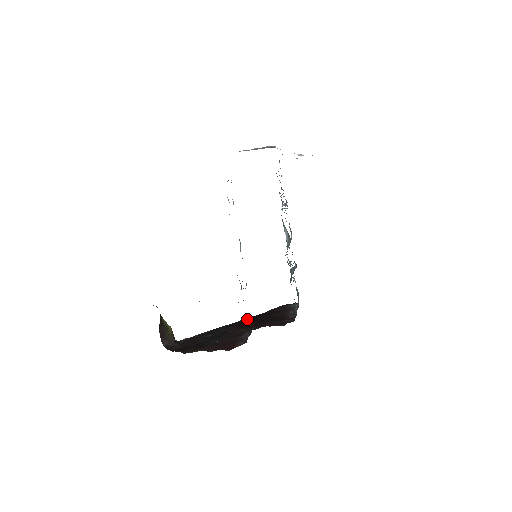
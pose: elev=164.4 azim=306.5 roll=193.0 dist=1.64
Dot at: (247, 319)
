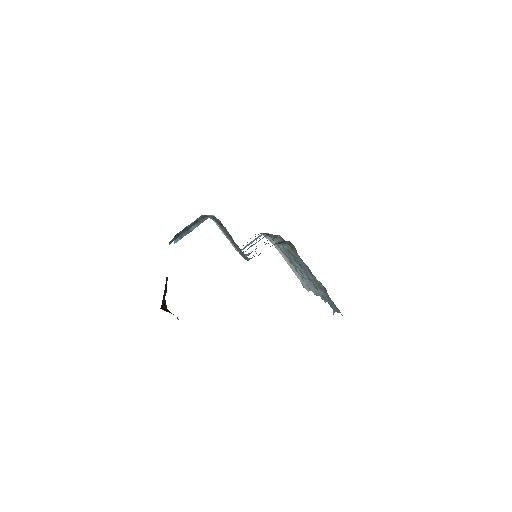
Dot at: occluded
